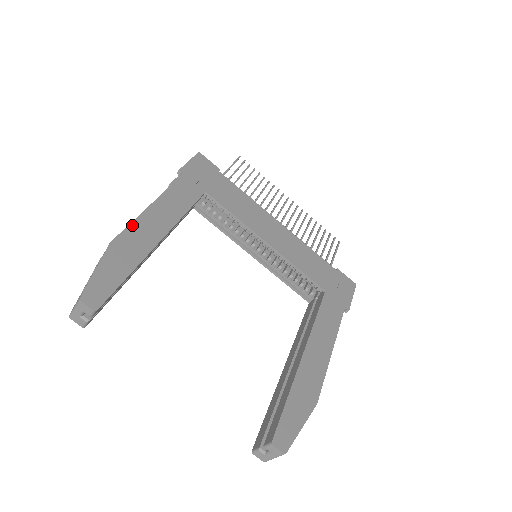
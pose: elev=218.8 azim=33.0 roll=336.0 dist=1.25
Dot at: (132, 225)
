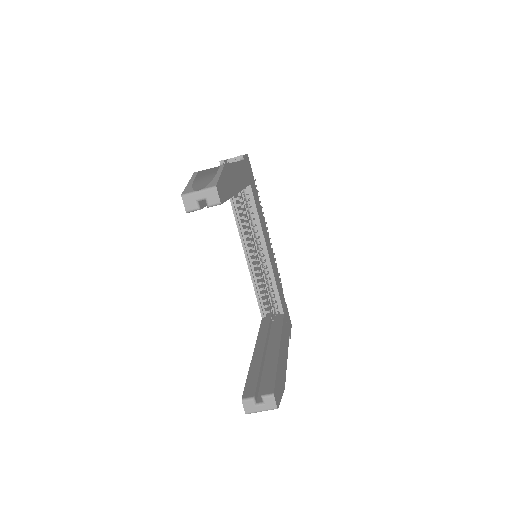
Dot at: (231, 165)
